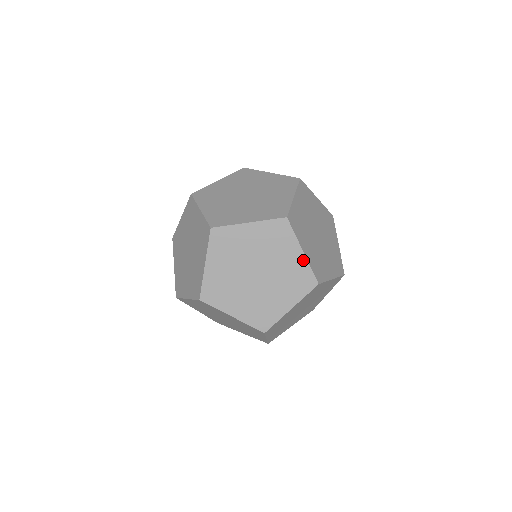
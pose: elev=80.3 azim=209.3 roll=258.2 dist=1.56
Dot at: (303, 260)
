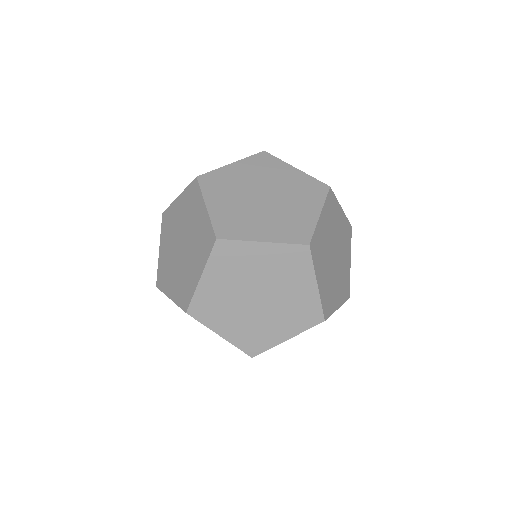
Dot at: (301, 174)
